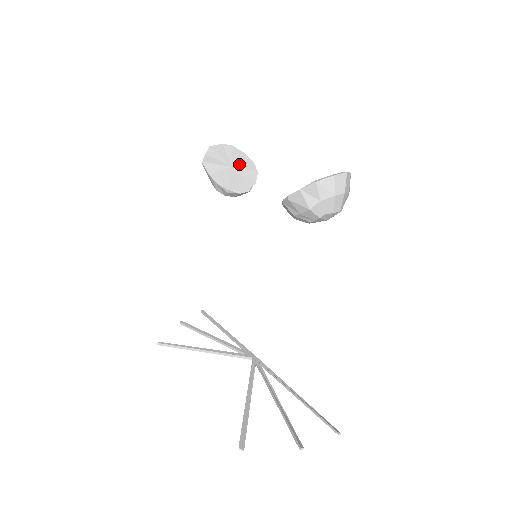
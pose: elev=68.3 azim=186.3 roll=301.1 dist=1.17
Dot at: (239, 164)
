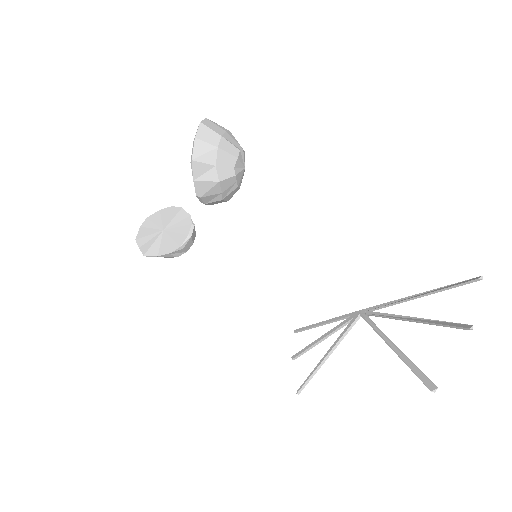
Dot at: (165, 222)
